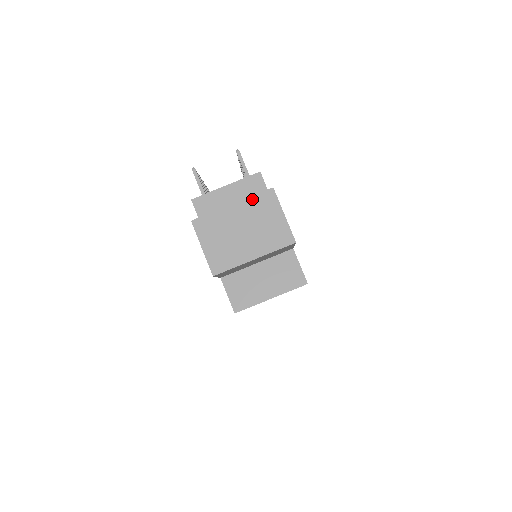
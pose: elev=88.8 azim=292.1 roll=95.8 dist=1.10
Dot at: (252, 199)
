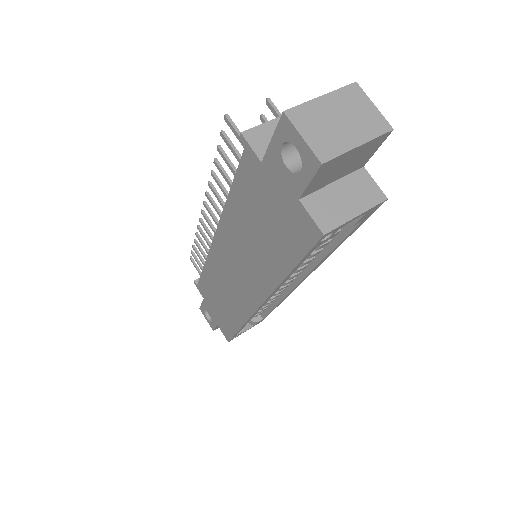
Dot at: (339, 91)
